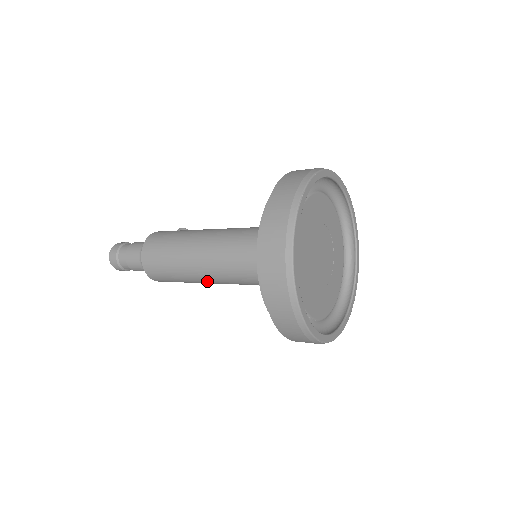
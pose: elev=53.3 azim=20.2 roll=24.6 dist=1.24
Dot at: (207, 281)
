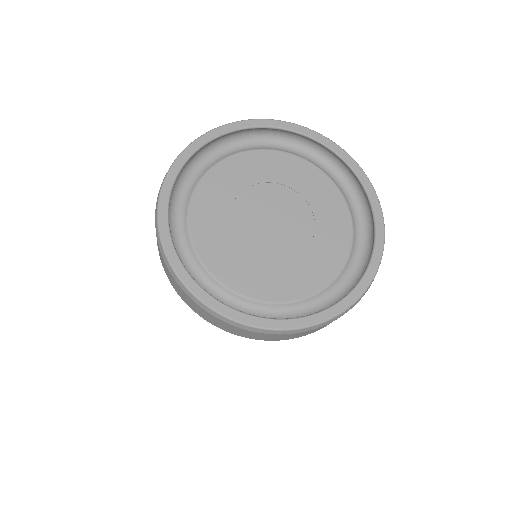
Dot at: occluded
